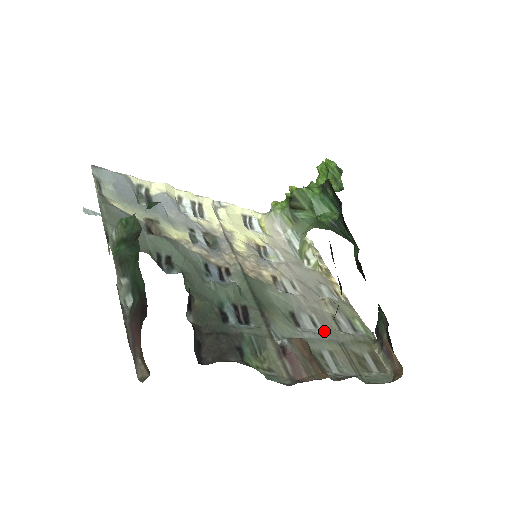
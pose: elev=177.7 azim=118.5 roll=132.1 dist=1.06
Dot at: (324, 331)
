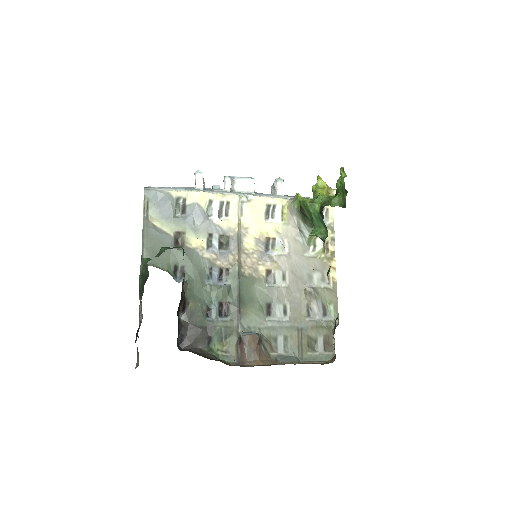
Dot at: (290, 319)
